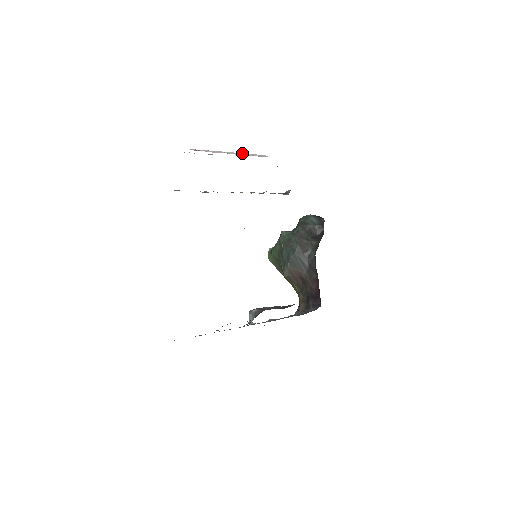
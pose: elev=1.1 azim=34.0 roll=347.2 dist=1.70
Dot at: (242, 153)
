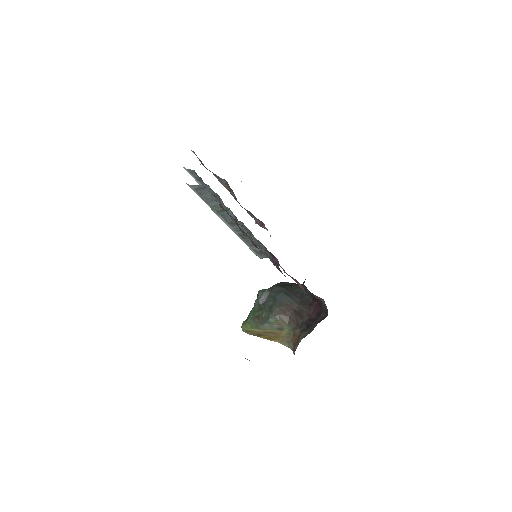
Dot at: occluded
